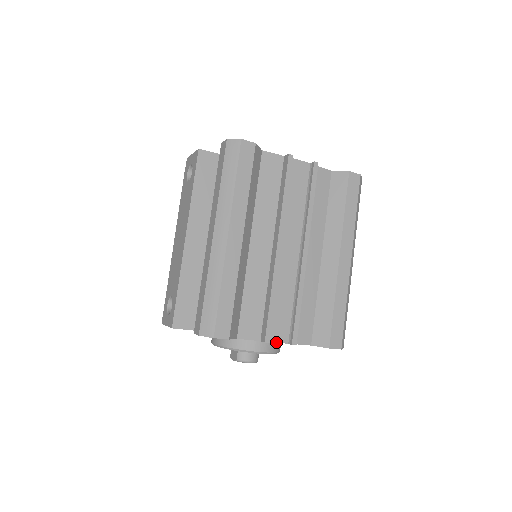
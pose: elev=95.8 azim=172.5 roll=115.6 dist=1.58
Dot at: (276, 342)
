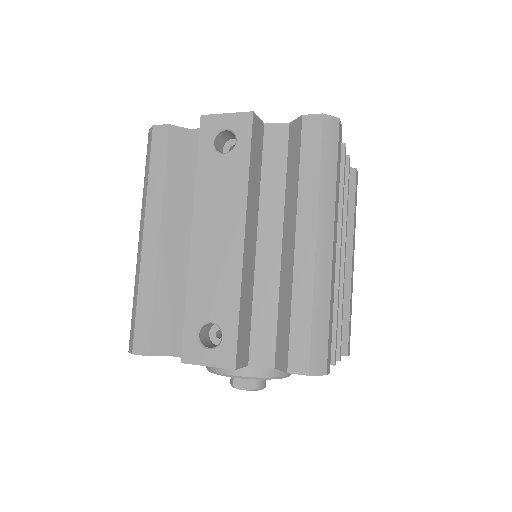
Dot at: occluded
